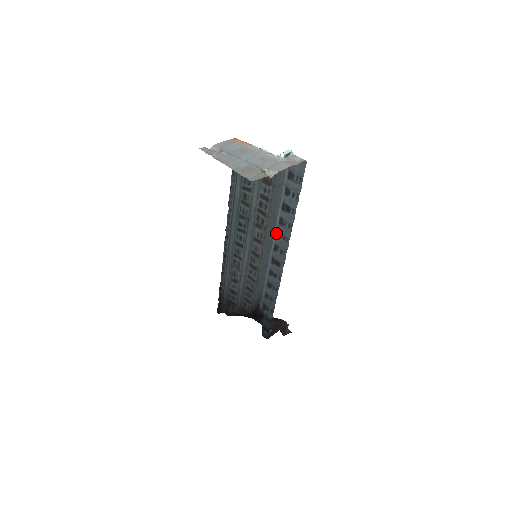
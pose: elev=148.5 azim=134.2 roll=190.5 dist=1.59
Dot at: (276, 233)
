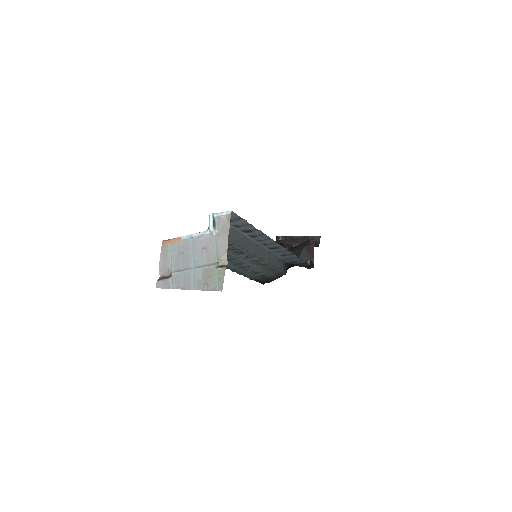
Dot at: (256, 241)
